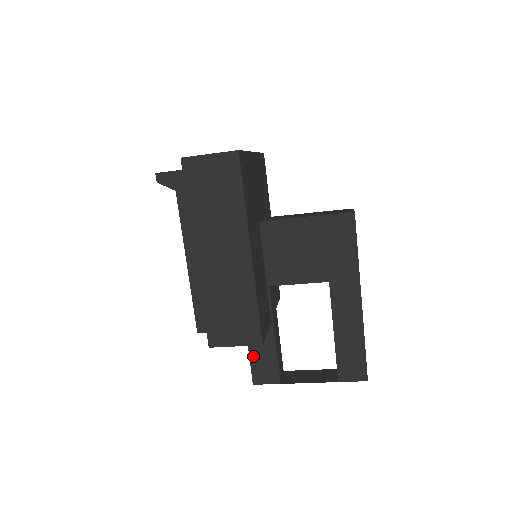
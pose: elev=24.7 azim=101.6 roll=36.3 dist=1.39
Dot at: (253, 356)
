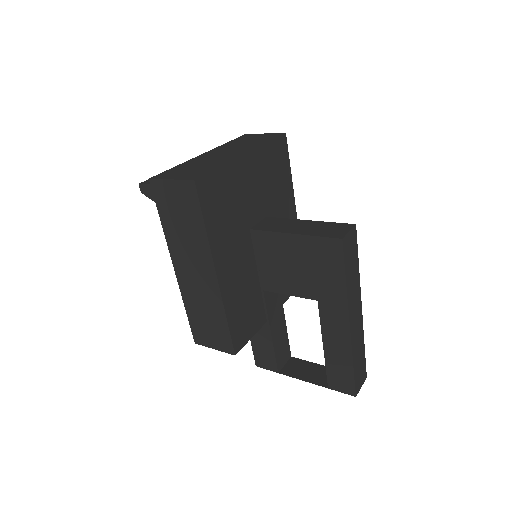
Dot at: (254, 344)
